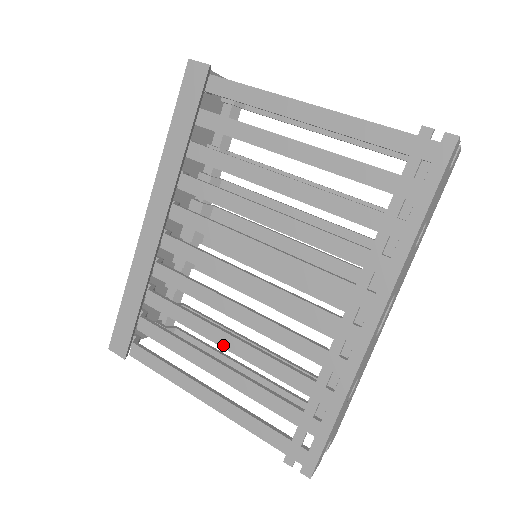
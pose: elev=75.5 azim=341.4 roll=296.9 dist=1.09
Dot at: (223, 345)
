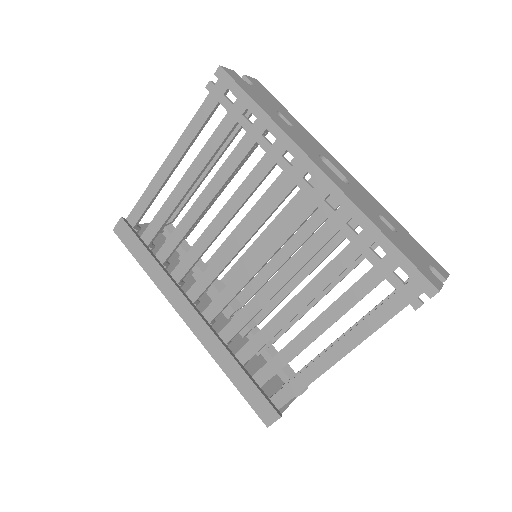
Dot at: (297, 312)
